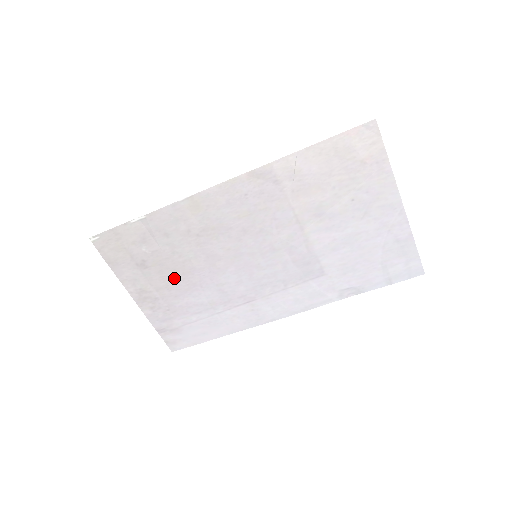
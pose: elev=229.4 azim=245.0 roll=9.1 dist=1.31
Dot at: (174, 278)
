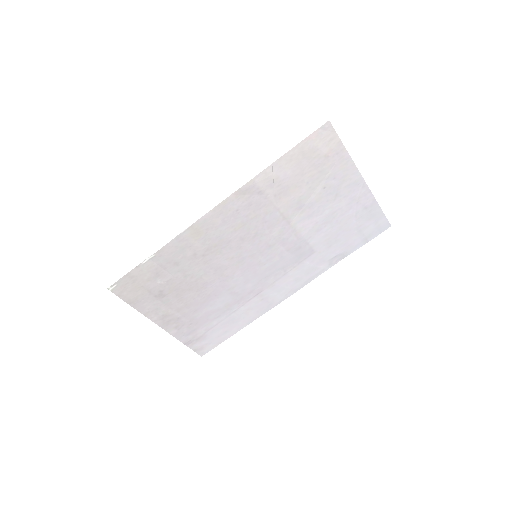
Dot at: (190, 296)
